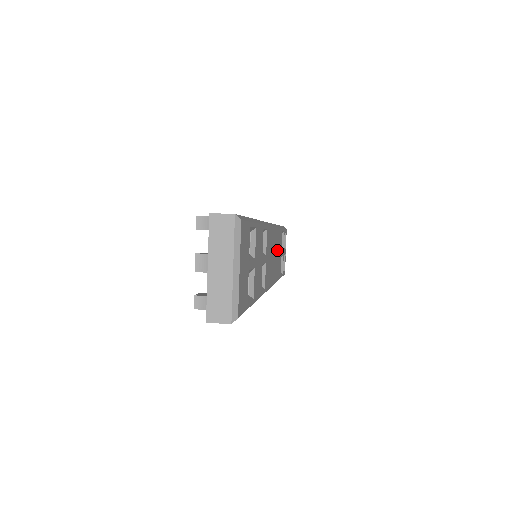
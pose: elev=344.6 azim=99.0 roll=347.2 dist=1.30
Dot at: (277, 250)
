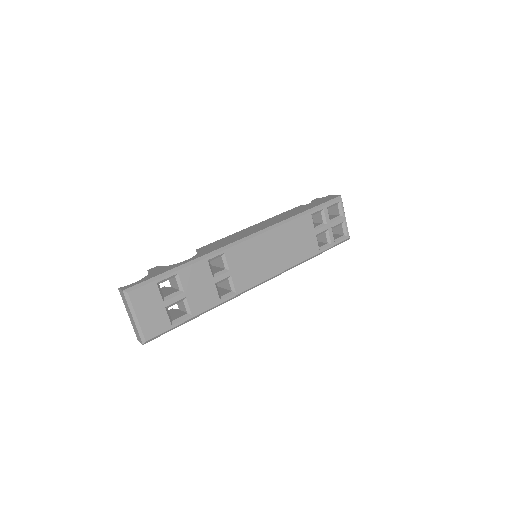
Dot at: (288, 241)
